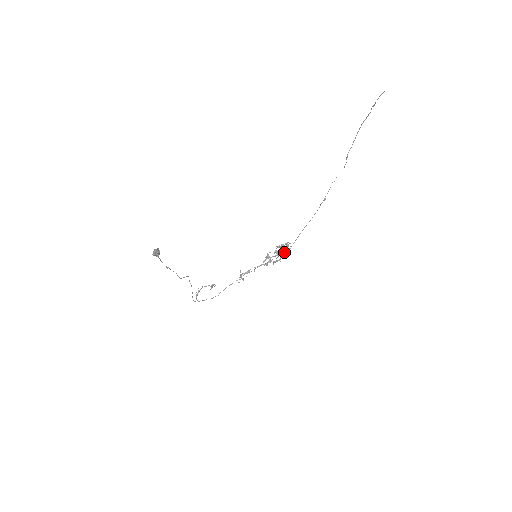
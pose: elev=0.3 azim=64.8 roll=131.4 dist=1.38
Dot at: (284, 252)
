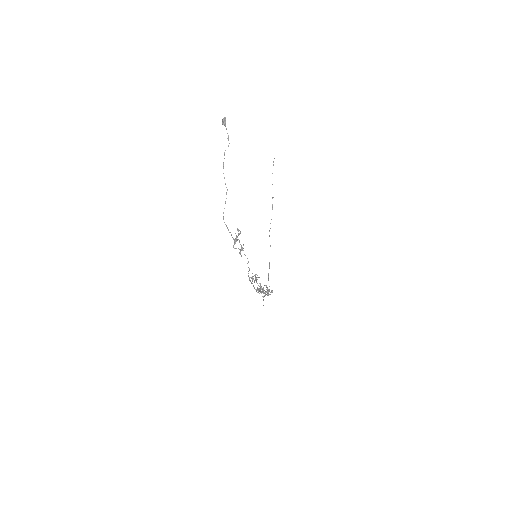
Dot at: (267, 294)
